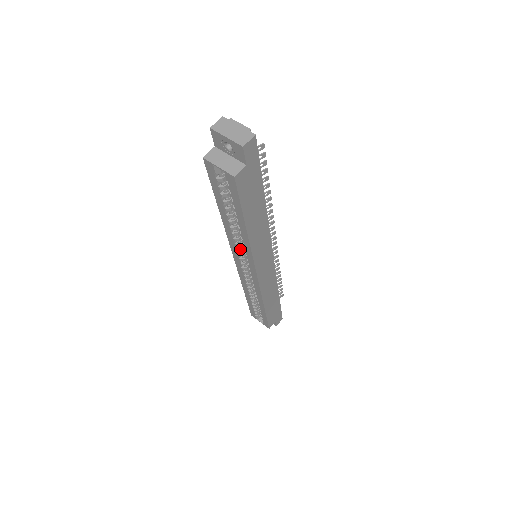
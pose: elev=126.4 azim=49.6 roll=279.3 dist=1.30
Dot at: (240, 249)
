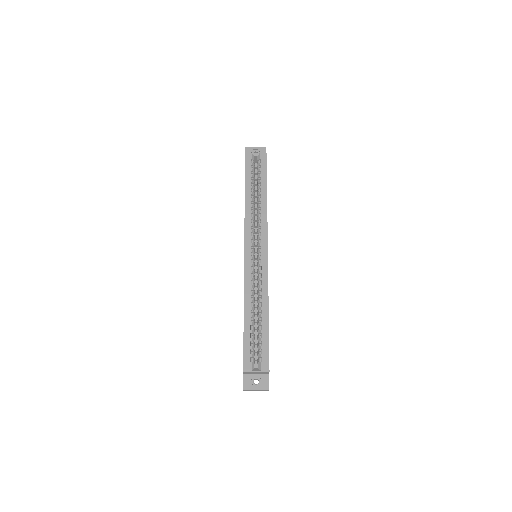
Dot at: (253, 231)
